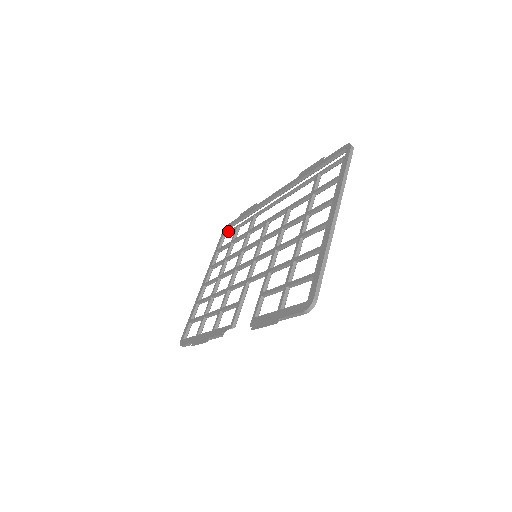
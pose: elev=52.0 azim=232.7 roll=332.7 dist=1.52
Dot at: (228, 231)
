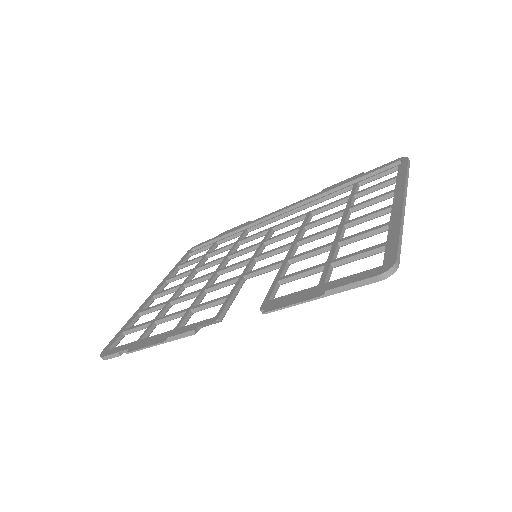
Dot at: occluded
